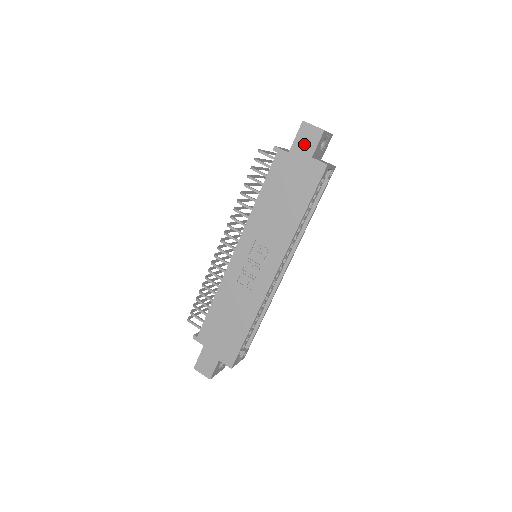
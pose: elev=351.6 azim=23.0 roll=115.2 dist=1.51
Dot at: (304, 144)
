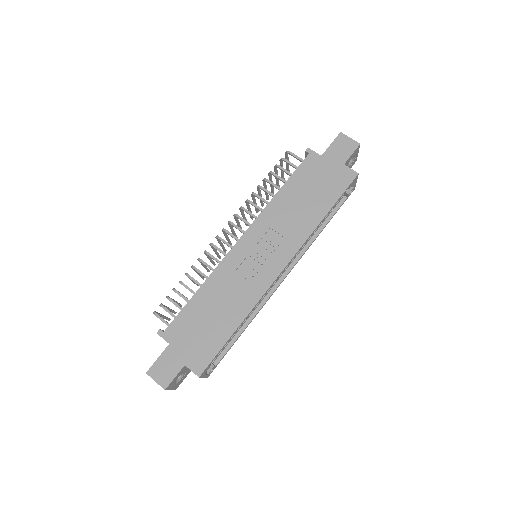
Dot at: (338, 151)
